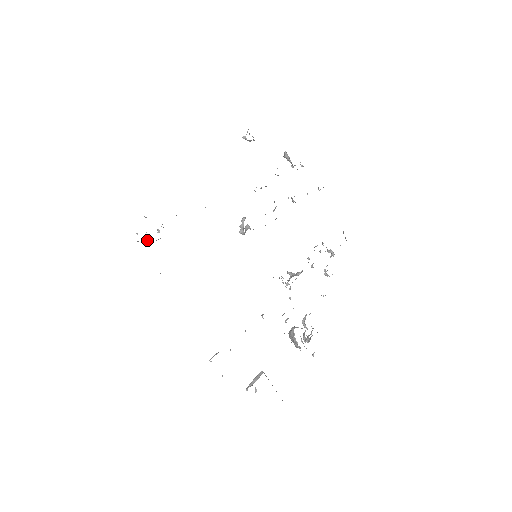
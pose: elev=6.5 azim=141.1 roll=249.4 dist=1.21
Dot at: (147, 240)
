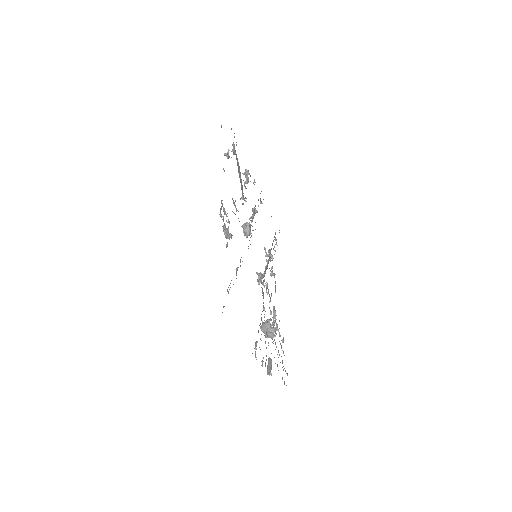
Dot at: occluded
